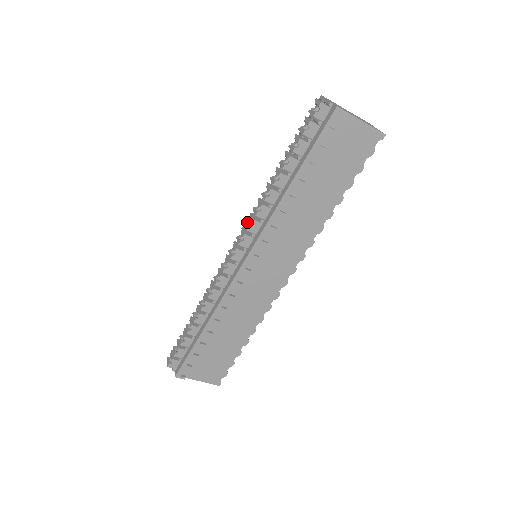
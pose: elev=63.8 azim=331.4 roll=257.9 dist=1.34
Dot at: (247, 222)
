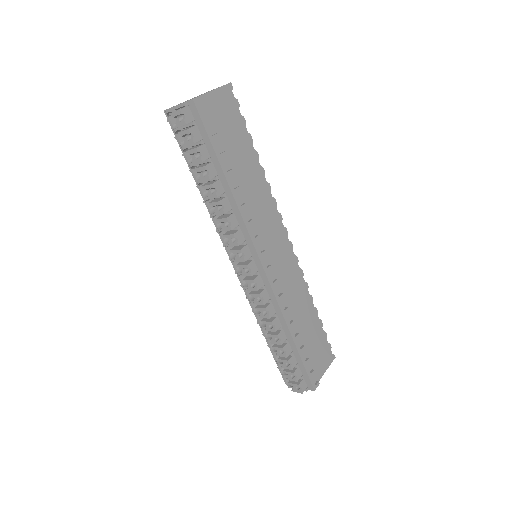
Dot at: (230, 243)
